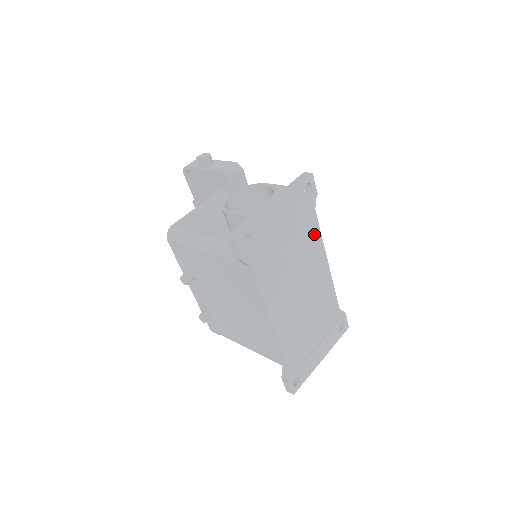
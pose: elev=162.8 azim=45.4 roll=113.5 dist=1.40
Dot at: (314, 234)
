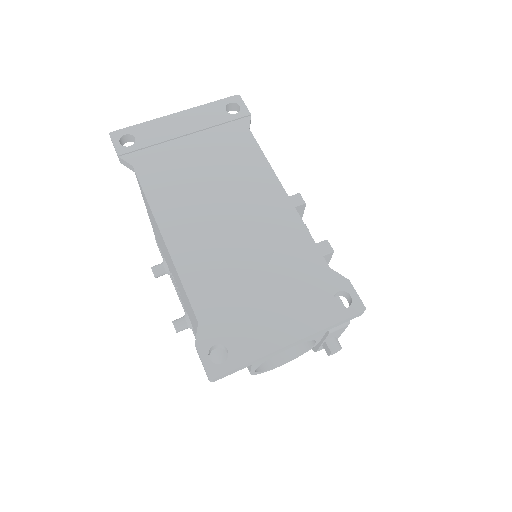
Dot at: (250, 154)
